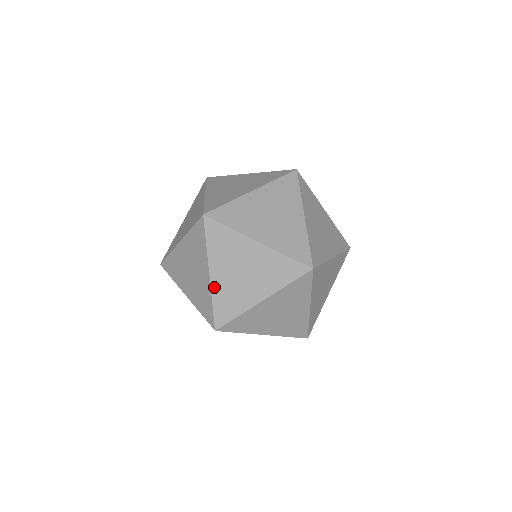
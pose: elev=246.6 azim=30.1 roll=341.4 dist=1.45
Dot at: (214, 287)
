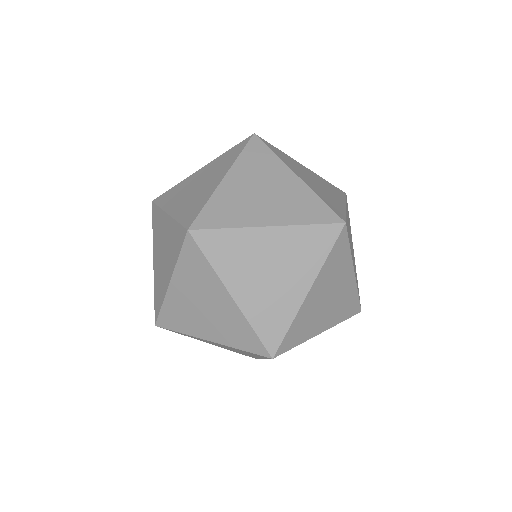
Dot at: (220, 190)
